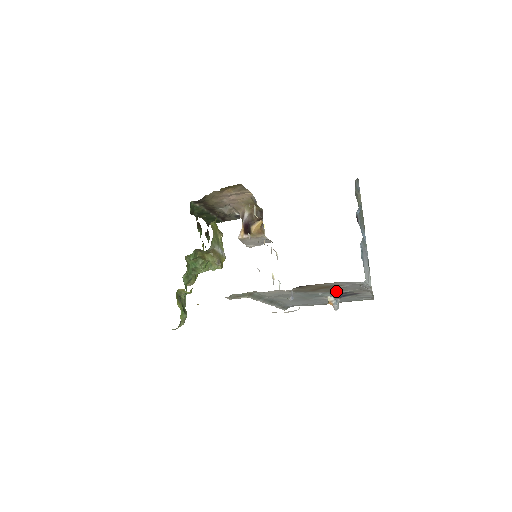
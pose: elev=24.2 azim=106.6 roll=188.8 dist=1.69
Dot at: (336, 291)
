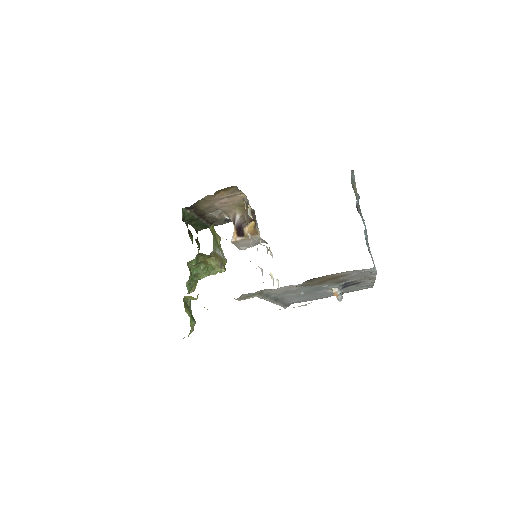
Dot at: (341, 282)
